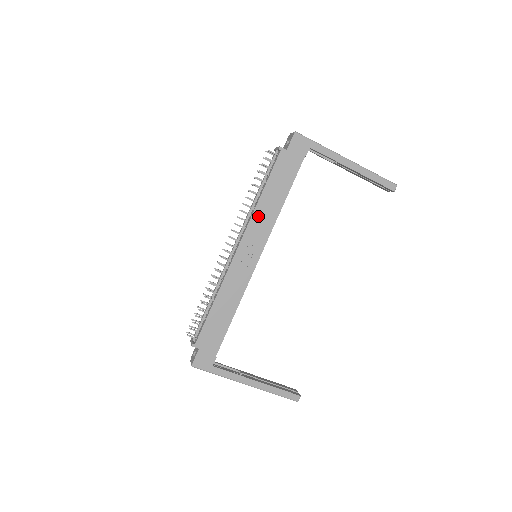
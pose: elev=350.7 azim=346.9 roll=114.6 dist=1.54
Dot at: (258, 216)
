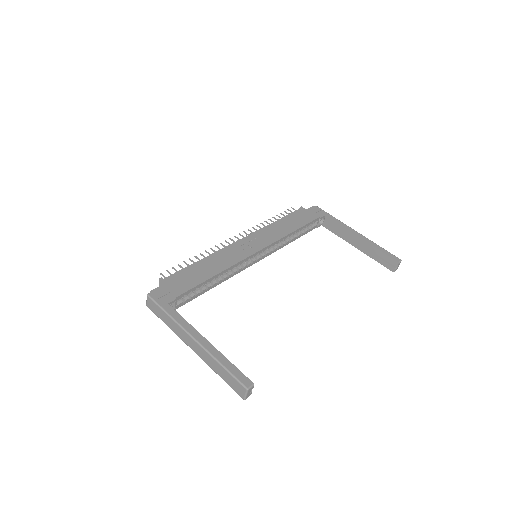
Dot at: (269, 229)
